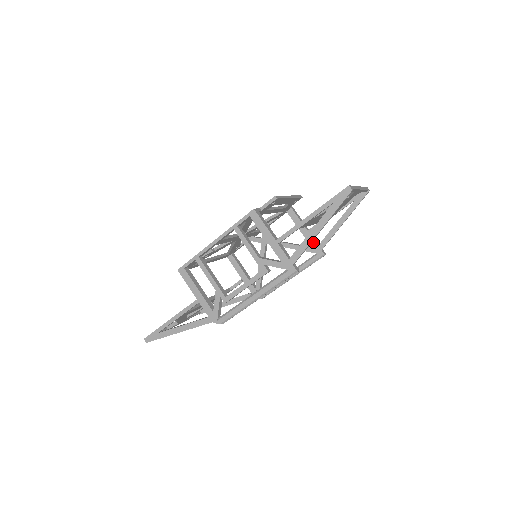
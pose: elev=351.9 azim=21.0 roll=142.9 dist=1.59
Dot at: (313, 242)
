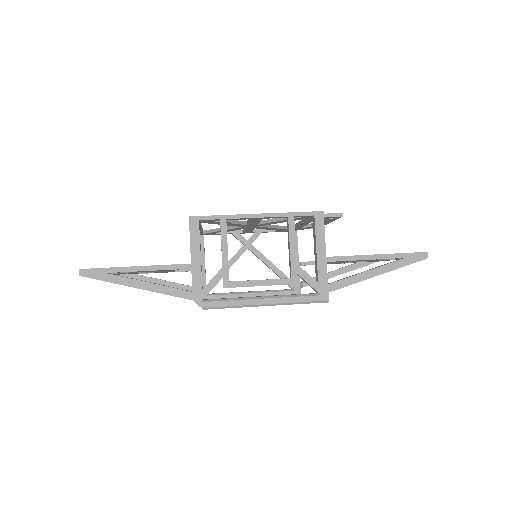
Dot at: occluded
